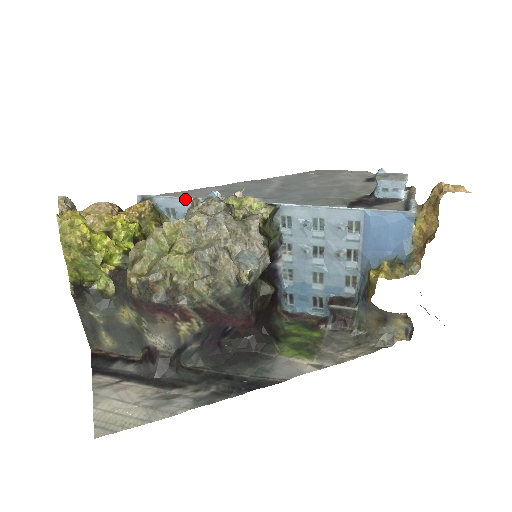
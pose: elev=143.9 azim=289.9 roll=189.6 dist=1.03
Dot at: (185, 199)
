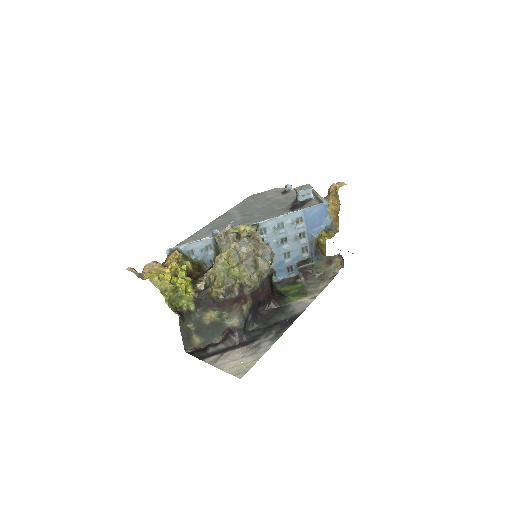
Dot at: (199, 241)
